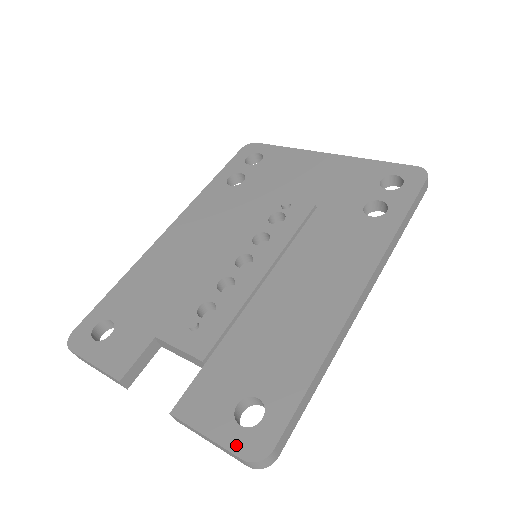
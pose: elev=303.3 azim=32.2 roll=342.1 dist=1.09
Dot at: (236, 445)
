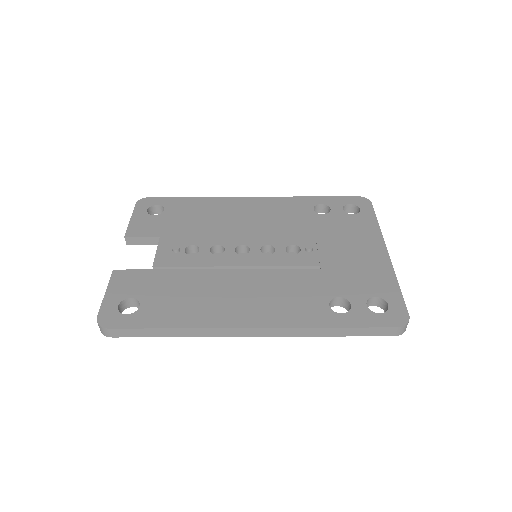
Dot at: (105, 309)
